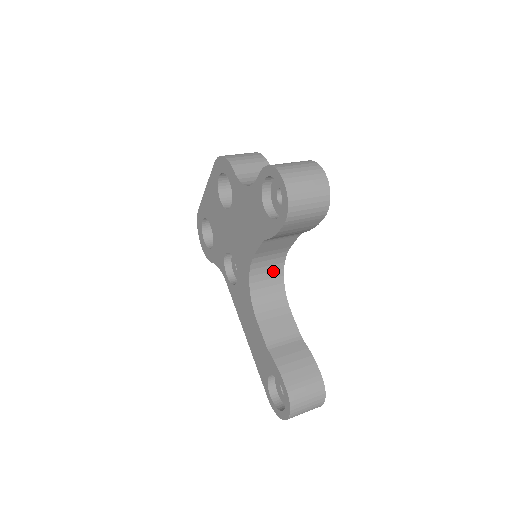
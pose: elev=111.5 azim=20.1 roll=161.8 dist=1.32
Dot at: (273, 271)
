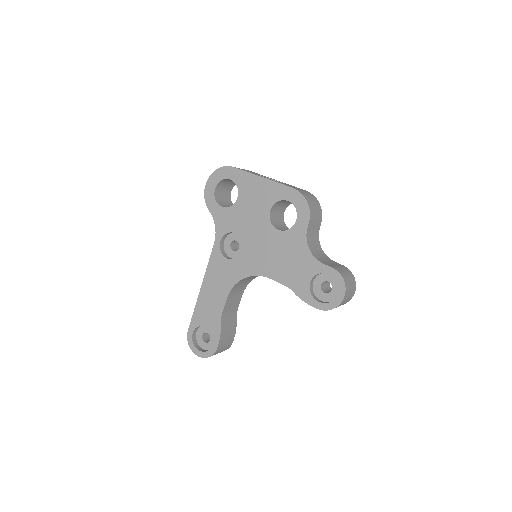
Dot at: occluded
